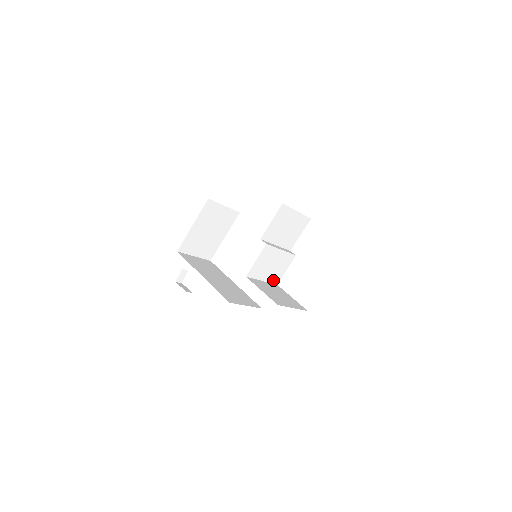
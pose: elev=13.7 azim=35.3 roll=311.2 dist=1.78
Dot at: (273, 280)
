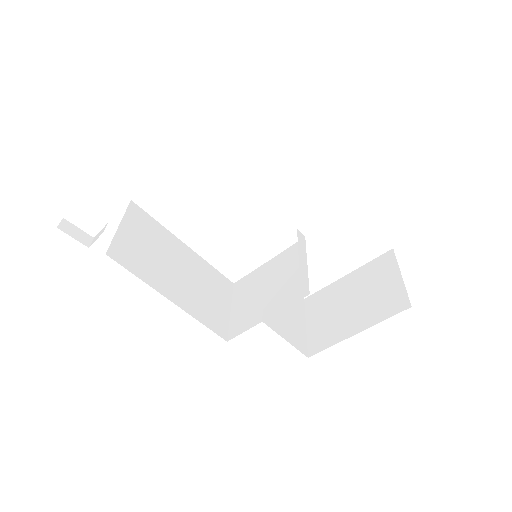
Dot at: (268, 271)
